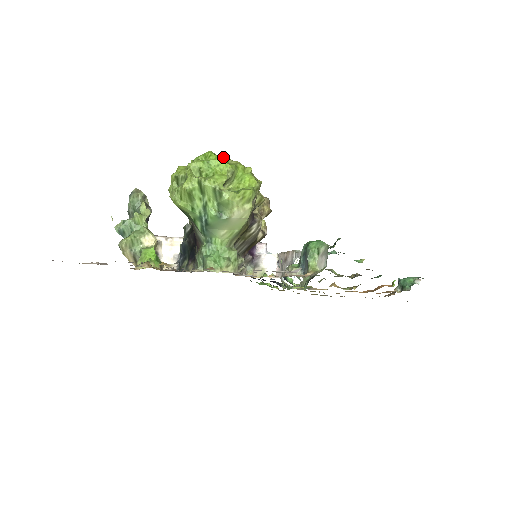
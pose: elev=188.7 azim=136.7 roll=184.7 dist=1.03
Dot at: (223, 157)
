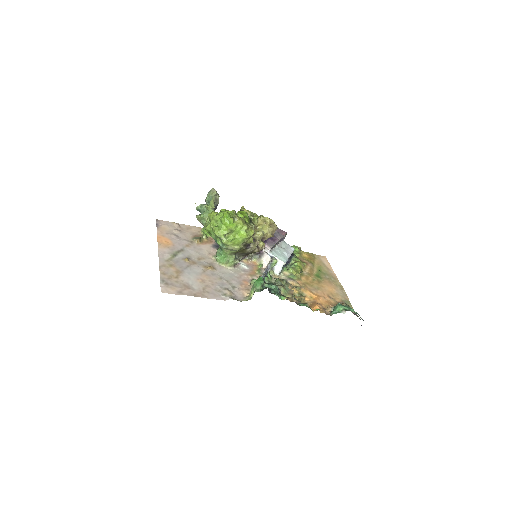
Dot at: (230, 220)
